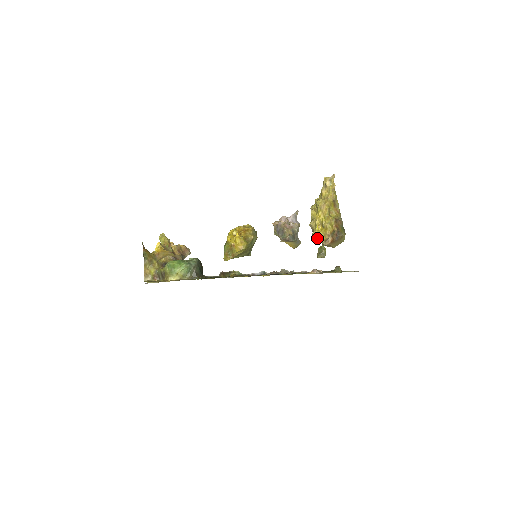
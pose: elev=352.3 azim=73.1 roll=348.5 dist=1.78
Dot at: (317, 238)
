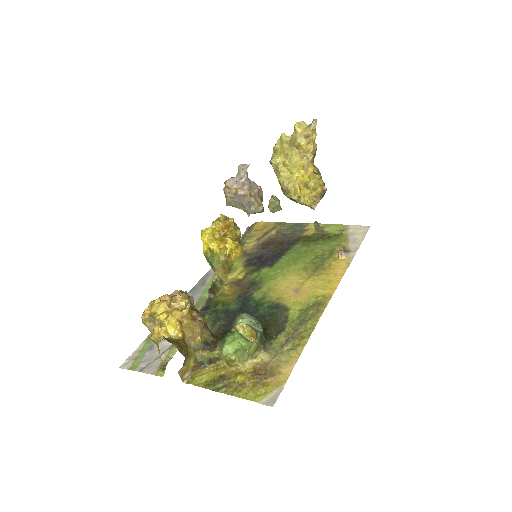
Dot at: (302, 203)
